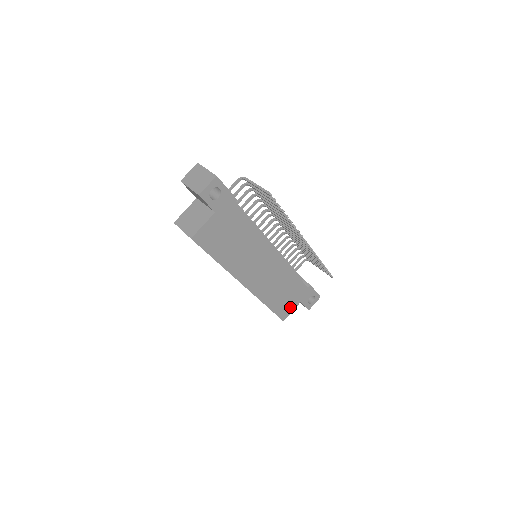
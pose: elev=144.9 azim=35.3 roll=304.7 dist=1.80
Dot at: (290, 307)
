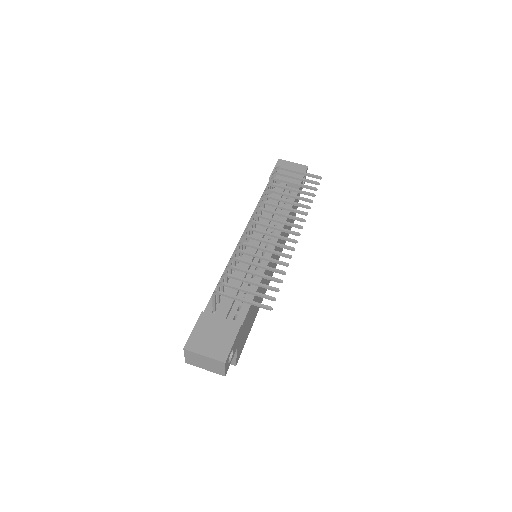
Dot at: occluded
